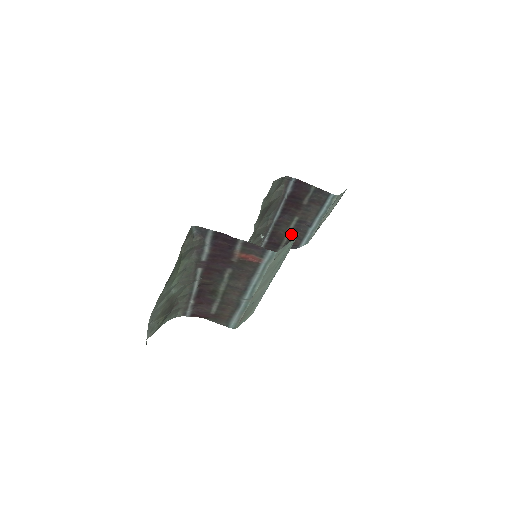
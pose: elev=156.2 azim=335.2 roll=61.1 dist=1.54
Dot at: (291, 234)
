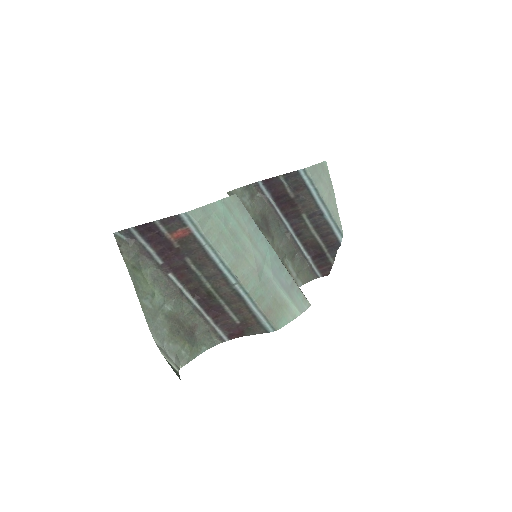
Dot at: (319, 235)
